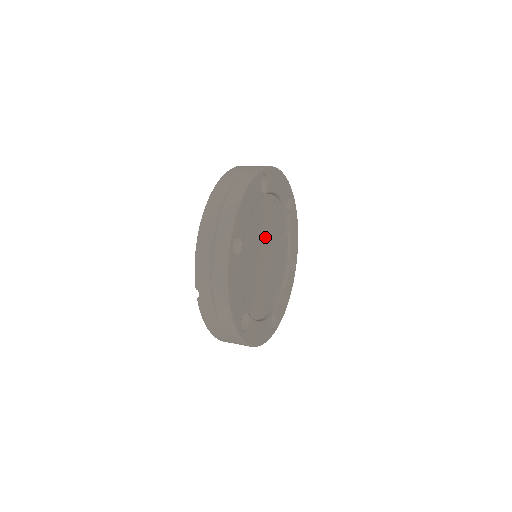
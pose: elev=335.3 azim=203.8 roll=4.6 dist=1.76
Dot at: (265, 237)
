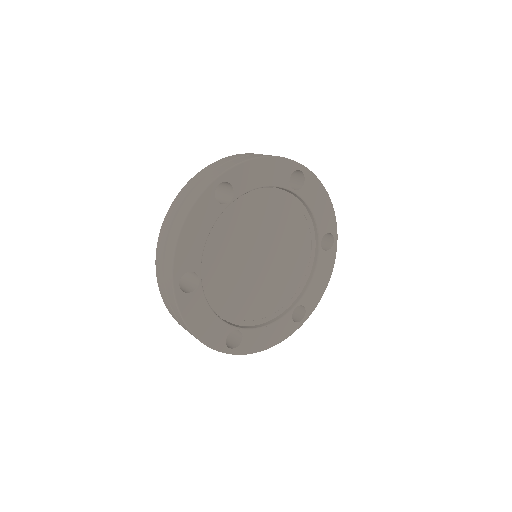
Dot at: (255, 240)
